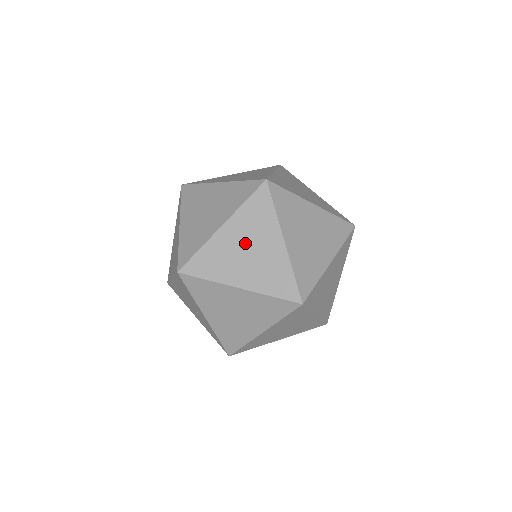
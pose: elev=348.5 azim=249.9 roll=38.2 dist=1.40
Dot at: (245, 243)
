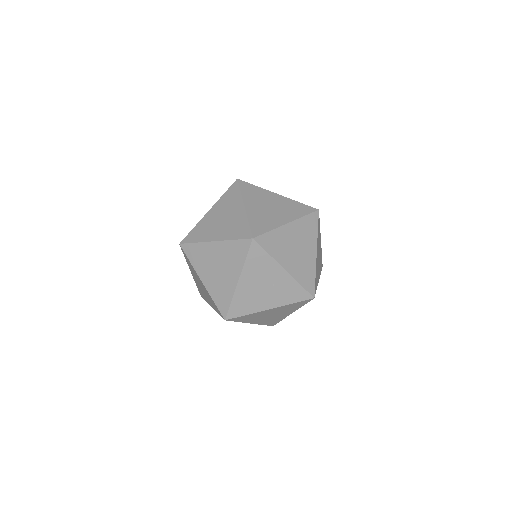
Dot at: (264, 205)
